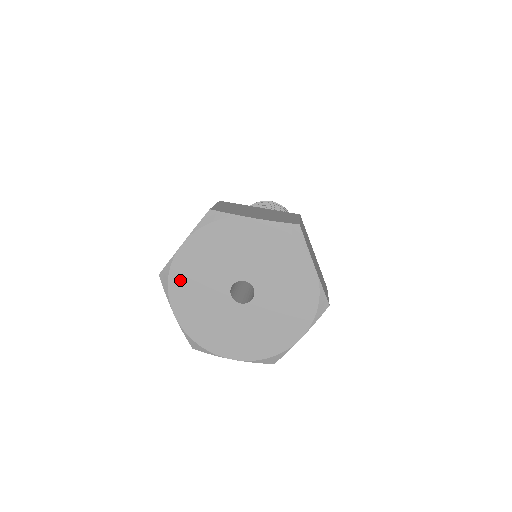
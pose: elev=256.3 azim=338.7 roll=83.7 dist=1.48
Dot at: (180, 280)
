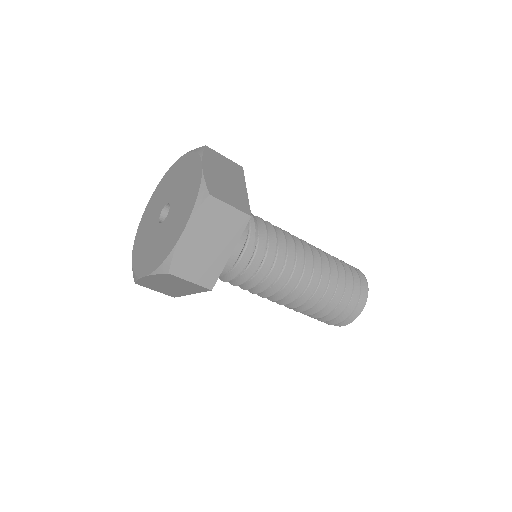
Dot at: (166, 178)
